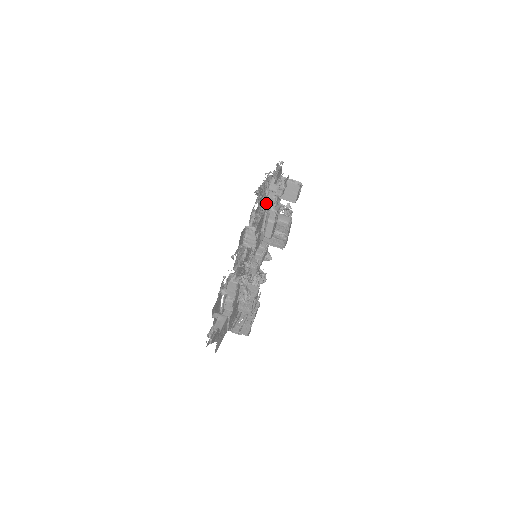
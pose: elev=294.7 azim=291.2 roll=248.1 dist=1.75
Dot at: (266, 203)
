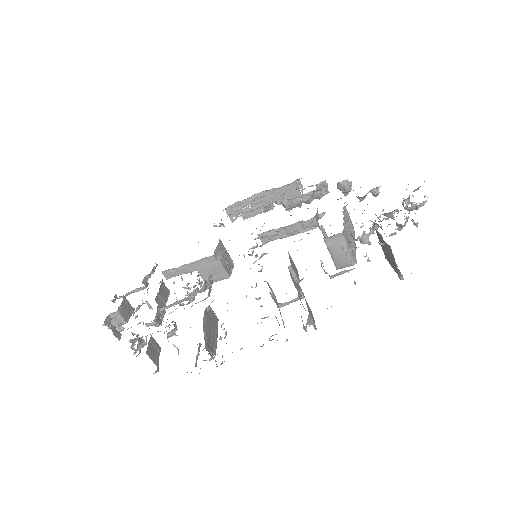
Dot at: (273, 294)
